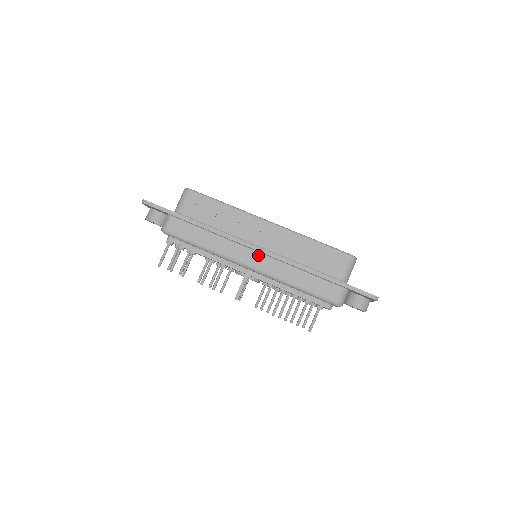
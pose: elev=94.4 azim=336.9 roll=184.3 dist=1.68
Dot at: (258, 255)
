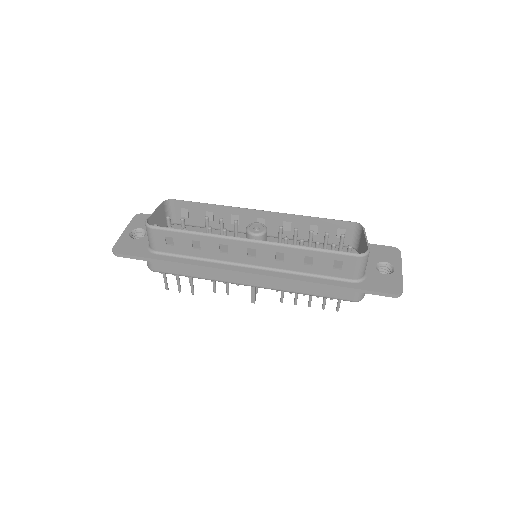
Dot at: occluded
